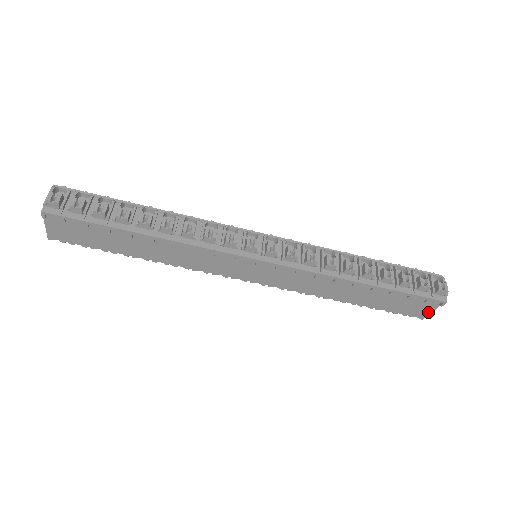
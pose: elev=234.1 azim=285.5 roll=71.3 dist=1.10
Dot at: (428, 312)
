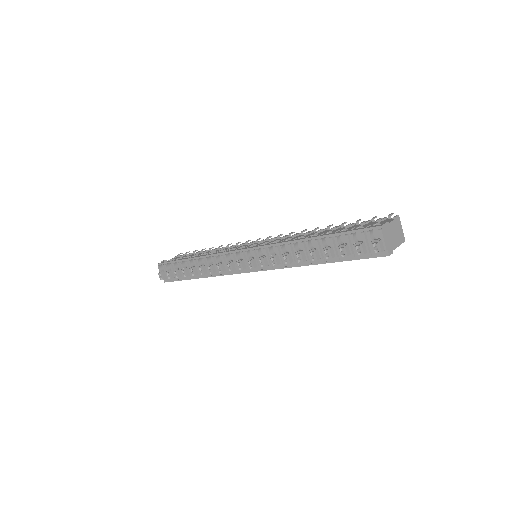
Dot at: occluded
